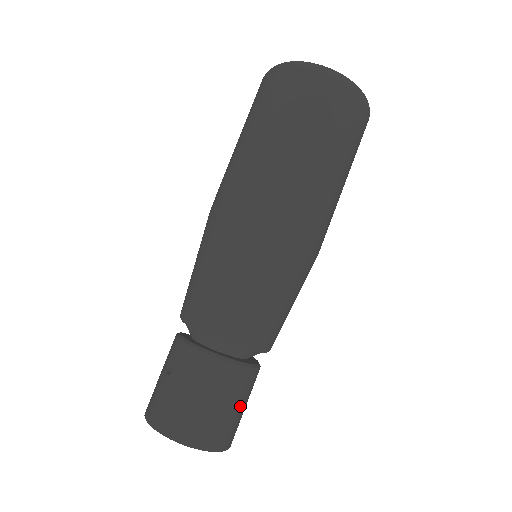
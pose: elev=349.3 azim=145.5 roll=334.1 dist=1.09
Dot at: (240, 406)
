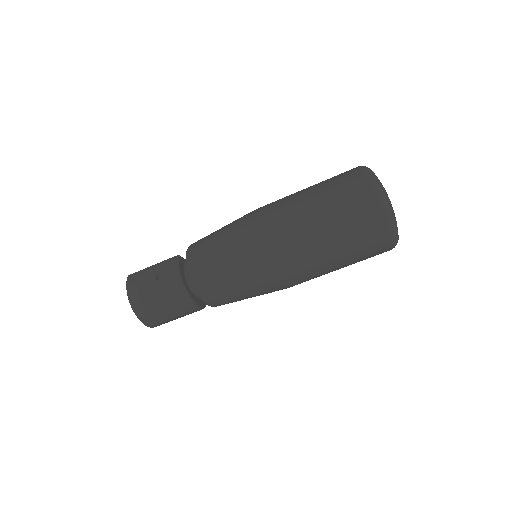
Dot at: occluded
